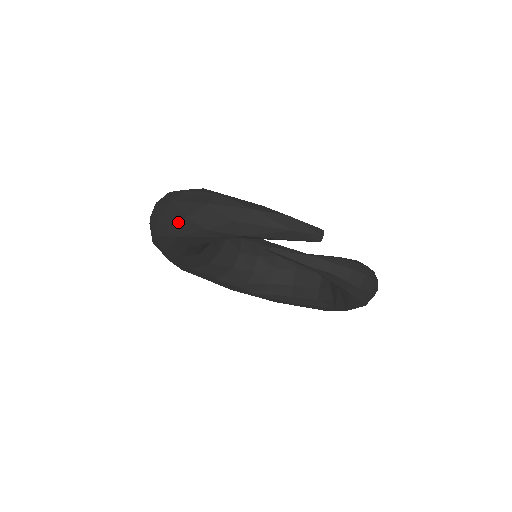
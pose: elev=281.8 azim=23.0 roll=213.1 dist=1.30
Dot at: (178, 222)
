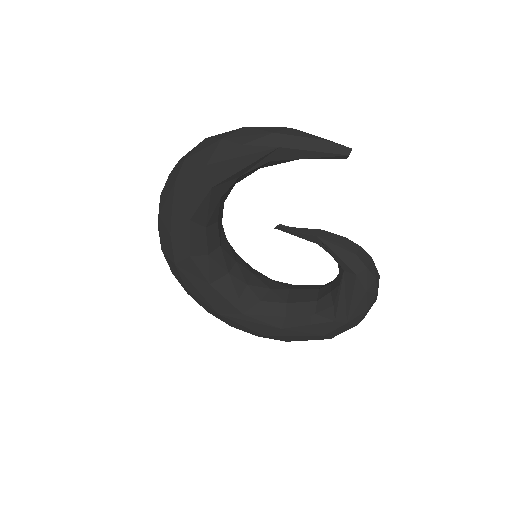
Dot at: (211, 148)
